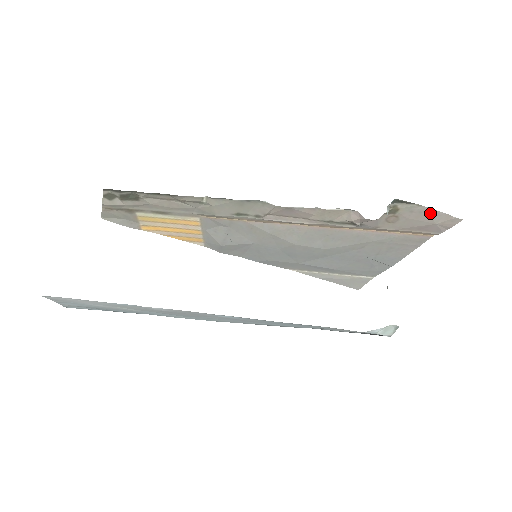
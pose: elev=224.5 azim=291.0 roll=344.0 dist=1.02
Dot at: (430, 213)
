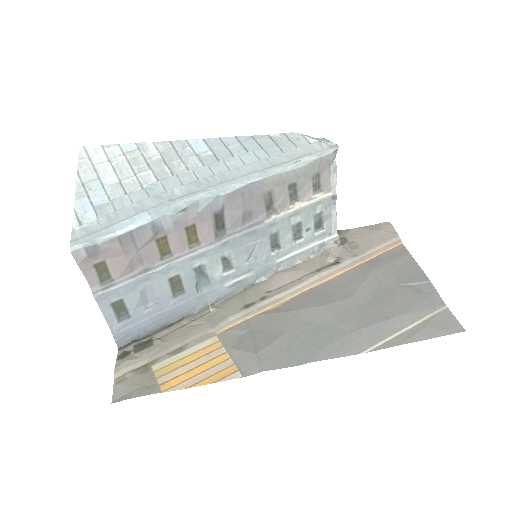
Dot at: (365, 229)
